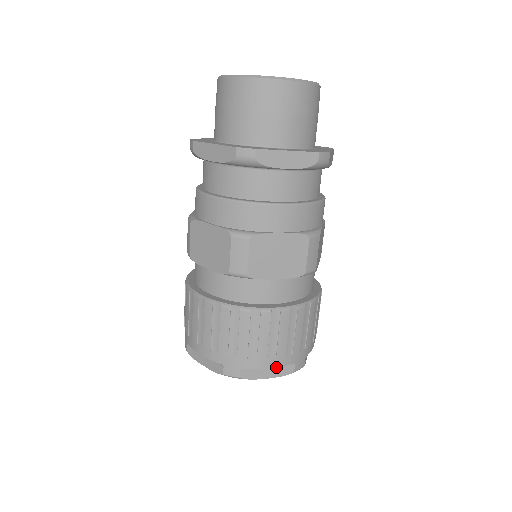
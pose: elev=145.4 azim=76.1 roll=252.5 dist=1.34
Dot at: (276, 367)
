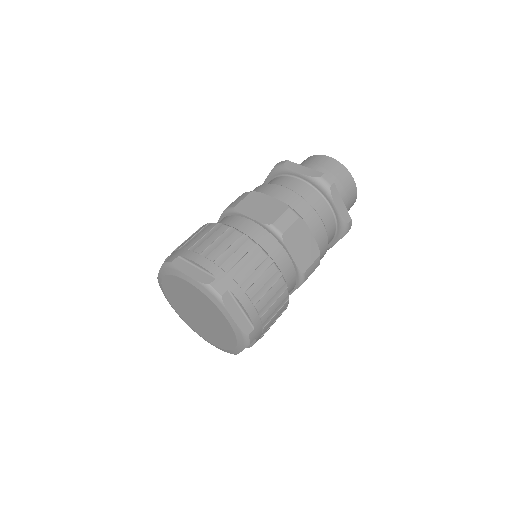
Dot at: (200, 265)
